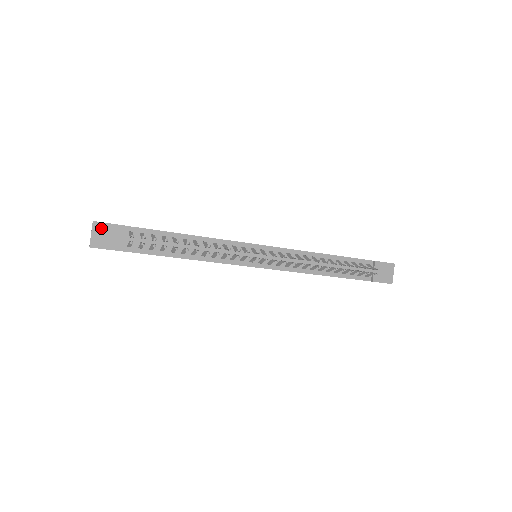
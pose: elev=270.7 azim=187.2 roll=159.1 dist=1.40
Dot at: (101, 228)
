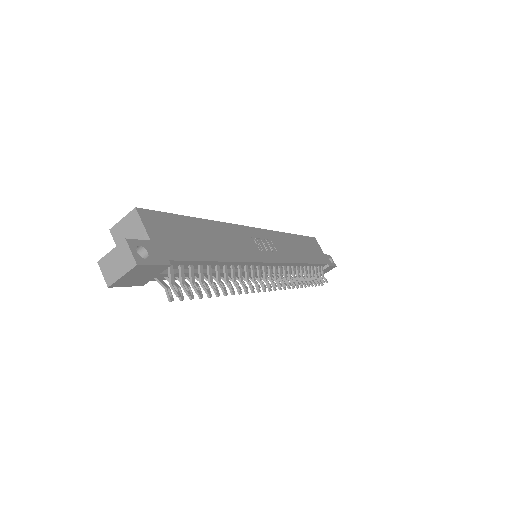
Dot at: (141, 270)
